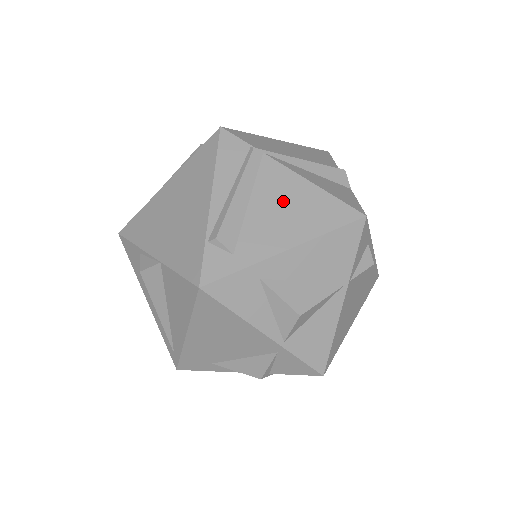
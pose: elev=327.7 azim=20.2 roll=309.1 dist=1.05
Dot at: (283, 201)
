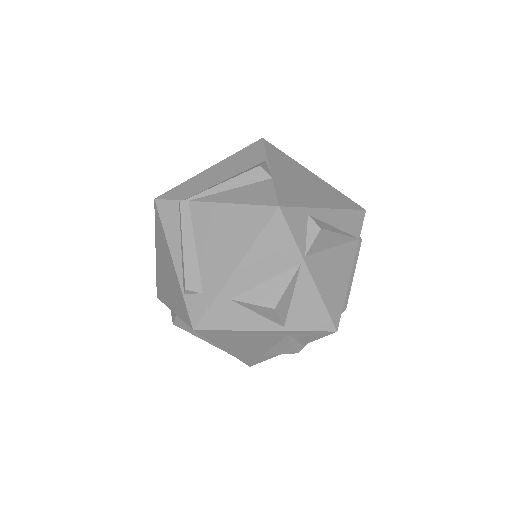
Dot at: (217, 232)
